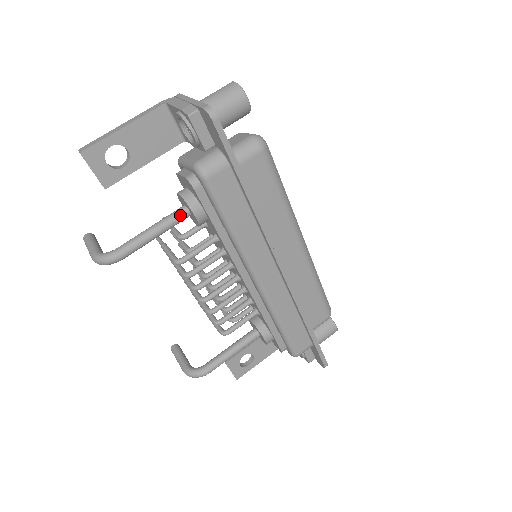
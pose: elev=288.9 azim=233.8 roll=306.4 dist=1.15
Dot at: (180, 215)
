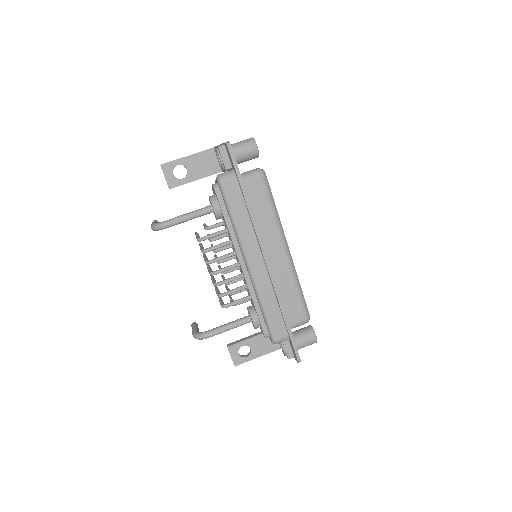
Dot at: (206, 209)
